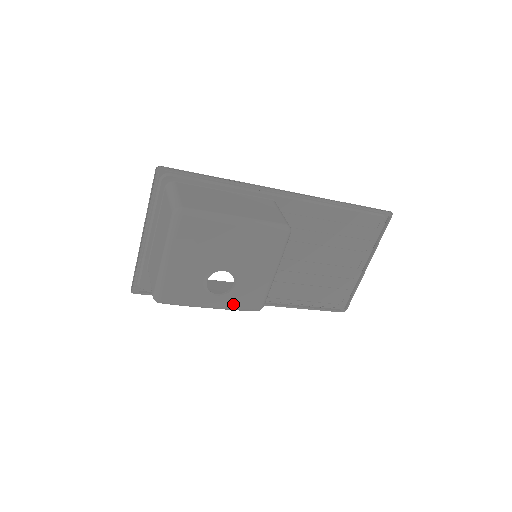
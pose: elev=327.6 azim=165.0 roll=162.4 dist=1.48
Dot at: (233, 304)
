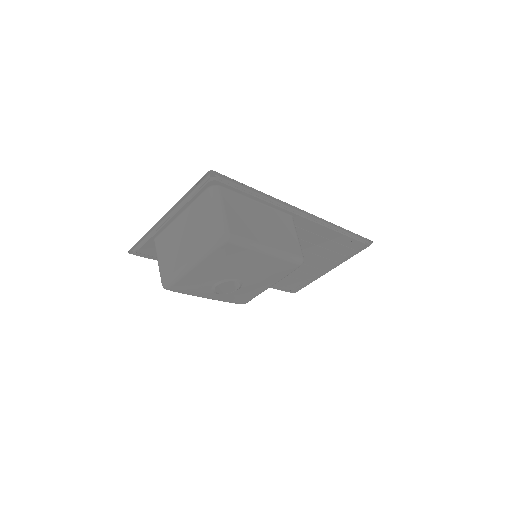
Dot at: (226, 299)
